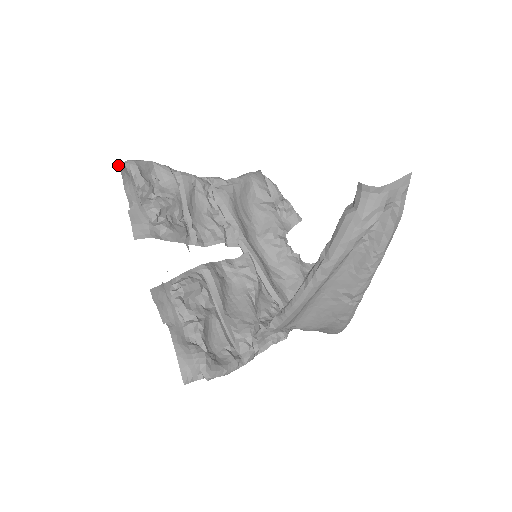
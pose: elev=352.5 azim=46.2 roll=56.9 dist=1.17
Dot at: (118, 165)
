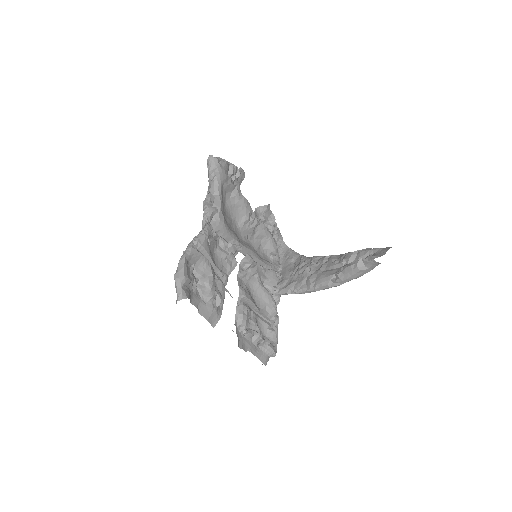
Dot at: (184, 295)
